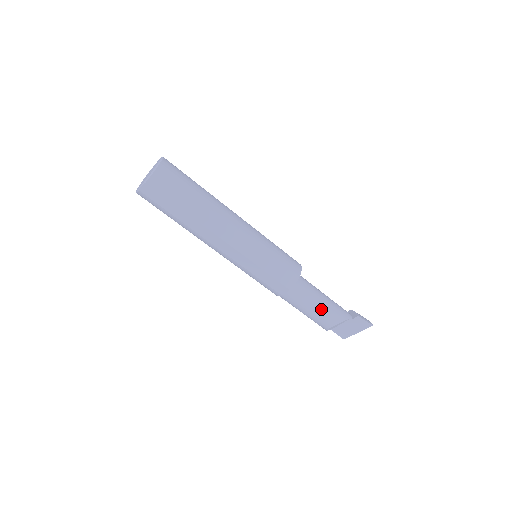
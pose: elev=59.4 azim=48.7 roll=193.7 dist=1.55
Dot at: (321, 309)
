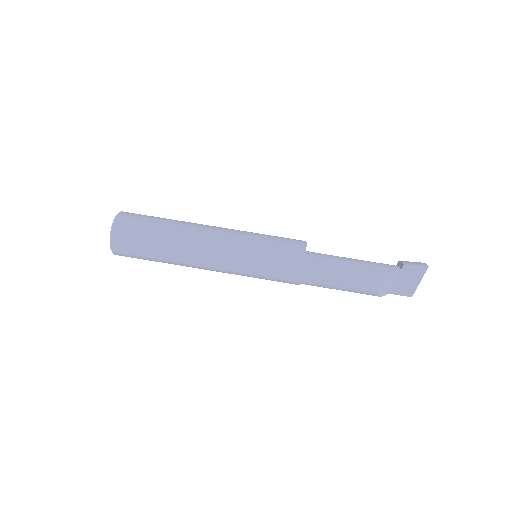
Dot at: (353, 277)
